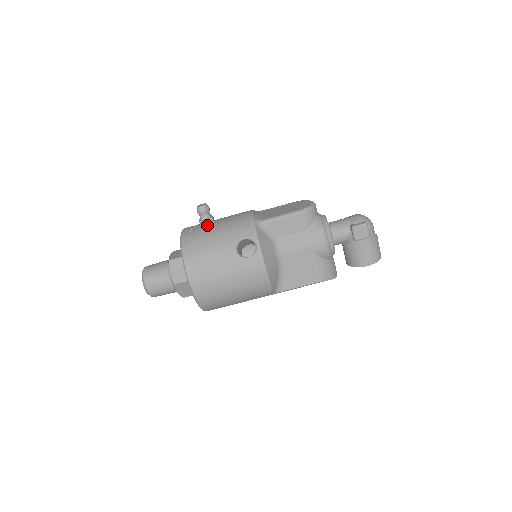
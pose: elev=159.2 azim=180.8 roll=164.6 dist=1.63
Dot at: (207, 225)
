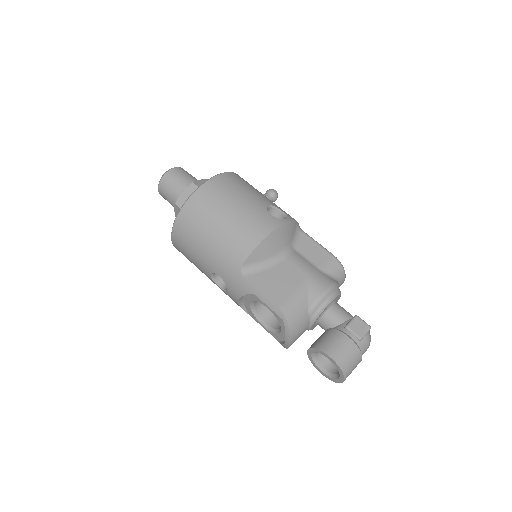
Dot at: occluded
